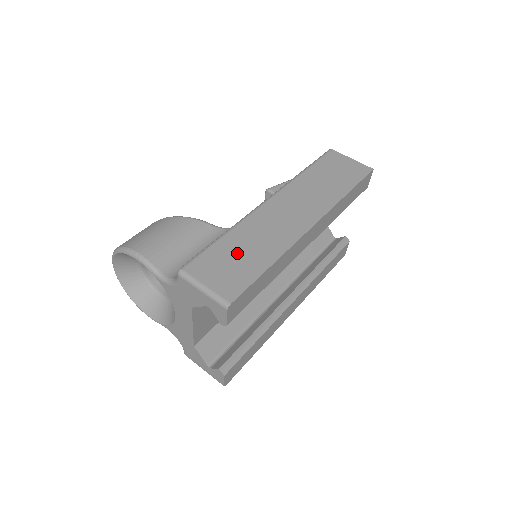
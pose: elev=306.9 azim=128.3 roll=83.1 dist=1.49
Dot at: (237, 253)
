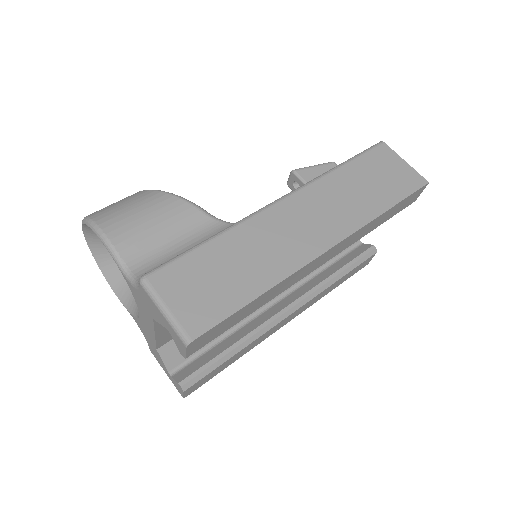
Dot at: (221, 269)
